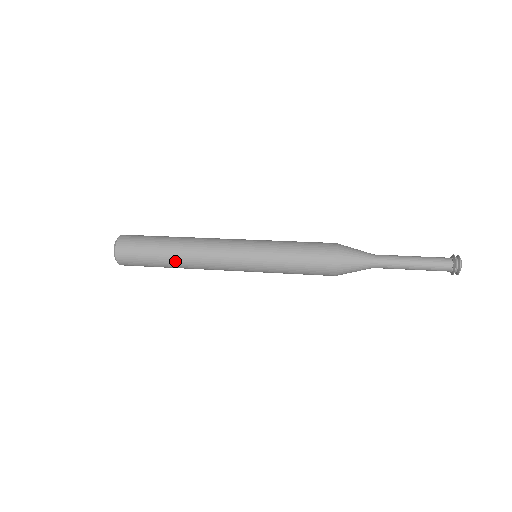
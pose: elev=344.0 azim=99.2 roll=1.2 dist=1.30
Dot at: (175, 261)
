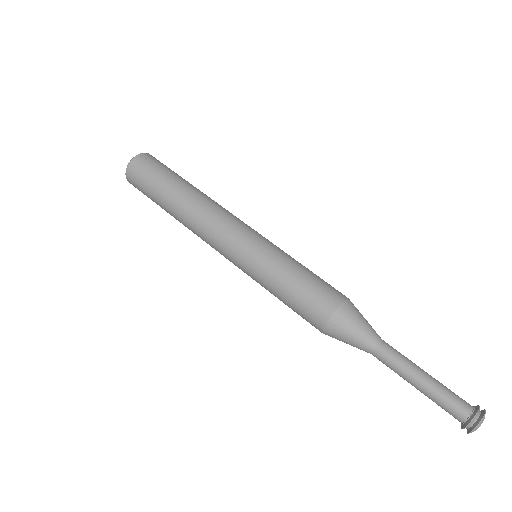
Dot at: (175, 218)
